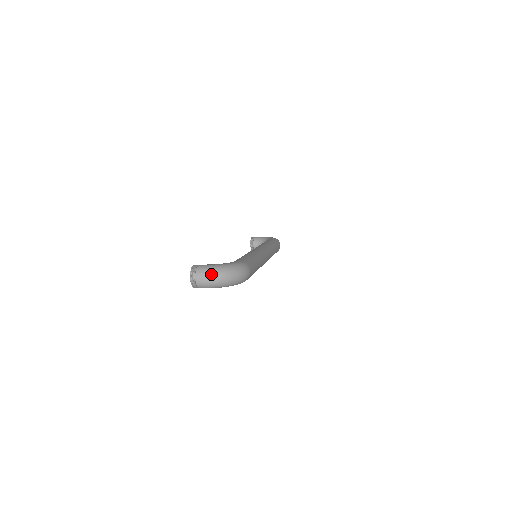
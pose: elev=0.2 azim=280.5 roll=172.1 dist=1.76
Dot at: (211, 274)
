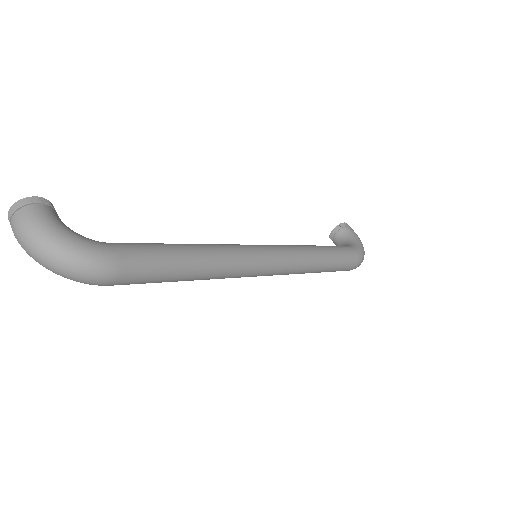
Dot at: (25, 233)
